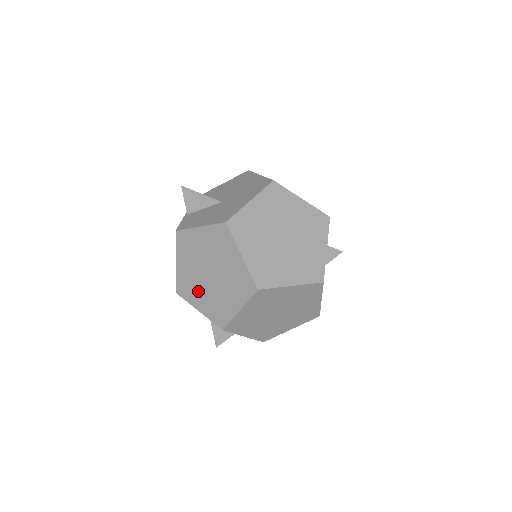
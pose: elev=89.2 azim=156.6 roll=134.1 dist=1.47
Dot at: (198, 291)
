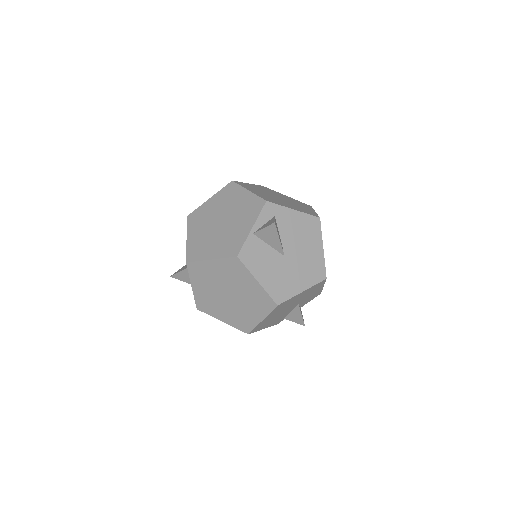
Dot at: (206, 285)
